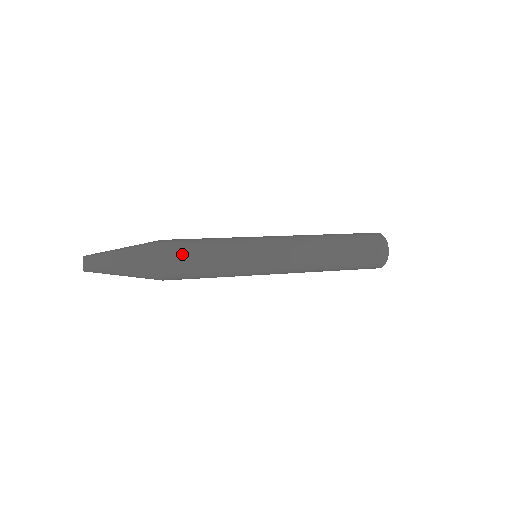
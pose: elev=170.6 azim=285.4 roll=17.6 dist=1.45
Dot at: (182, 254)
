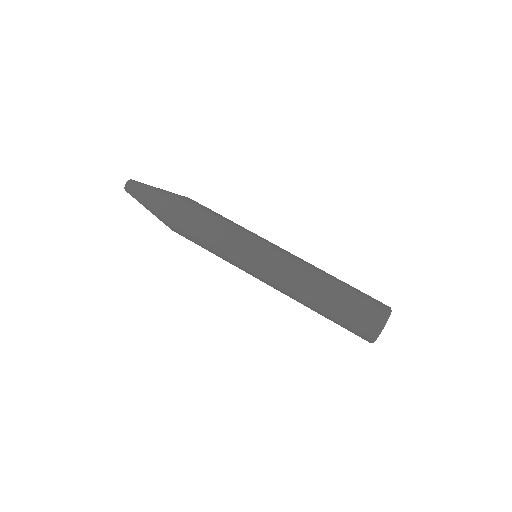
Dot at: (186, 238)
